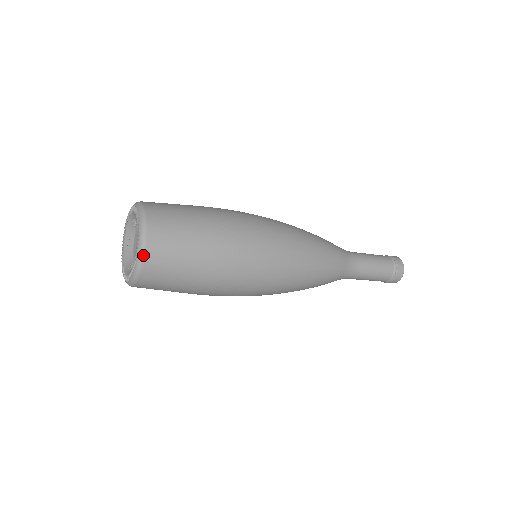
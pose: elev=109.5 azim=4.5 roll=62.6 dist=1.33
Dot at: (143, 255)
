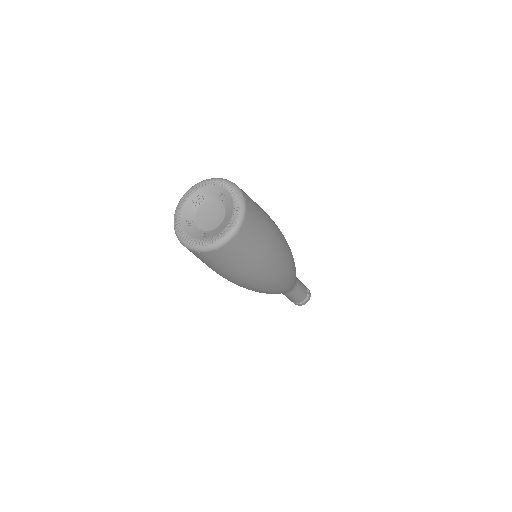
Dot at: (218, 248)
